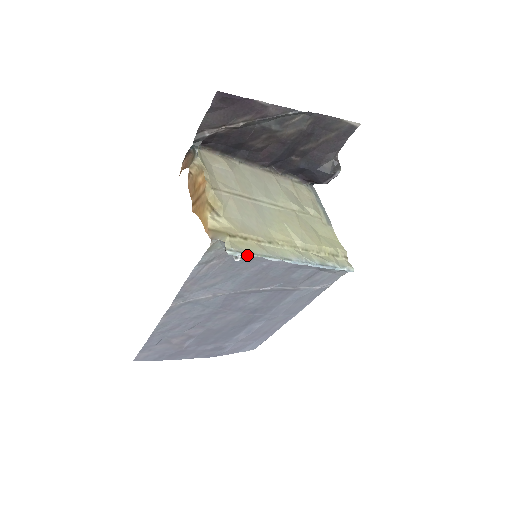
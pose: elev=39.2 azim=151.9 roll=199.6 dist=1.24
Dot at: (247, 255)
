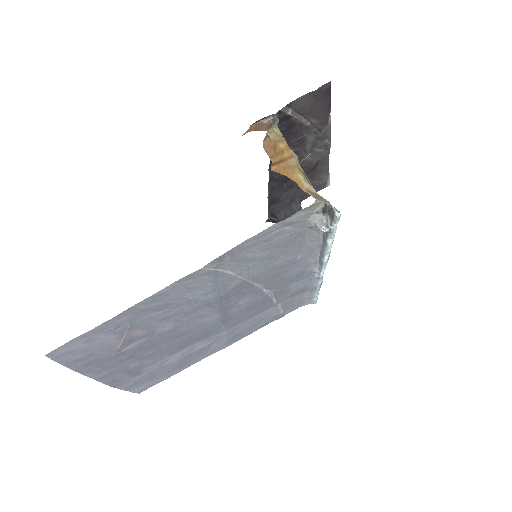
Dot at: (336, 229)
